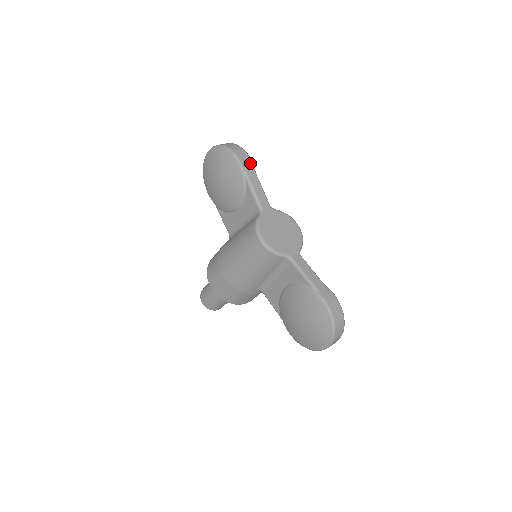
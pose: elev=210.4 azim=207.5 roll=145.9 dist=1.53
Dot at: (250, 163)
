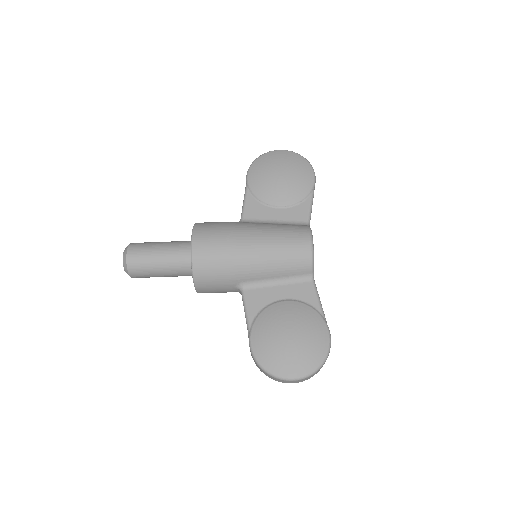
Dot at: occluded
